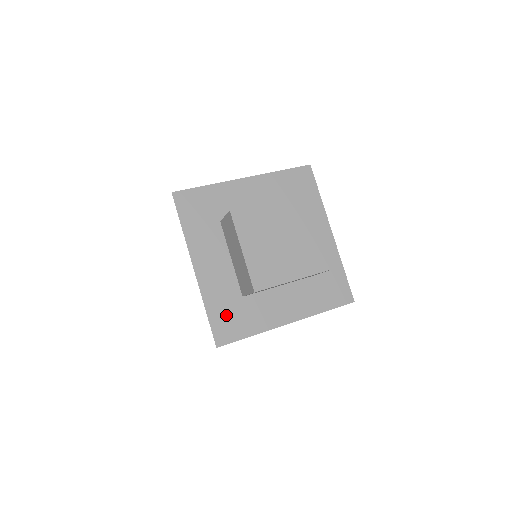
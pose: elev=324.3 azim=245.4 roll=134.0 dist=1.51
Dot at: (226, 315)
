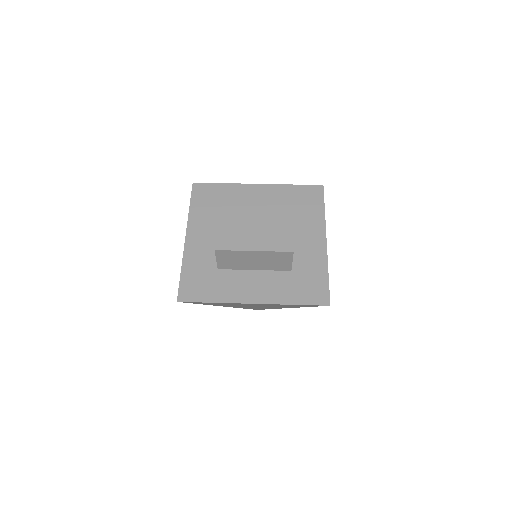
Dot at: (197, 279)
